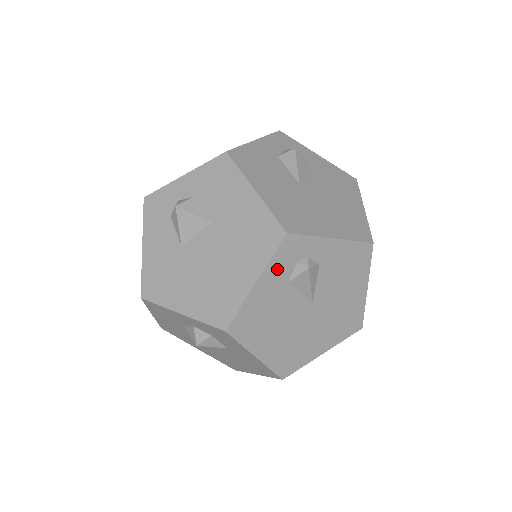
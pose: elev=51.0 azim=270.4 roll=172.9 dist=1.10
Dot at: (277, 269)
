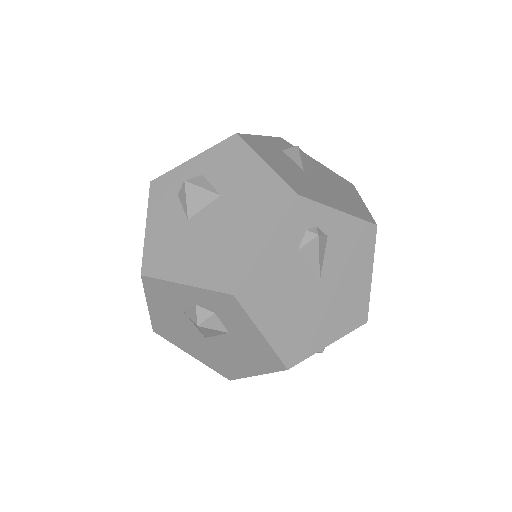
Dot at: (287, 233)
